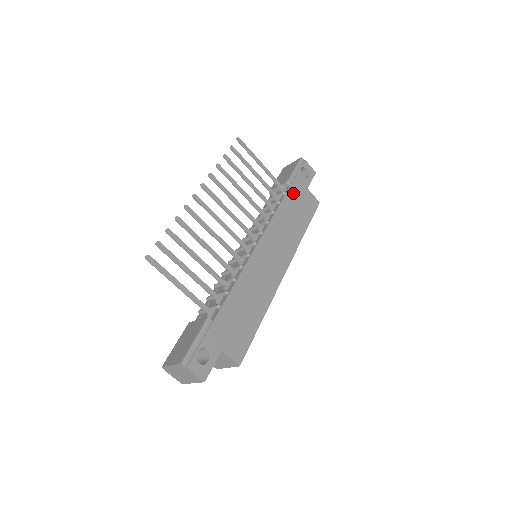
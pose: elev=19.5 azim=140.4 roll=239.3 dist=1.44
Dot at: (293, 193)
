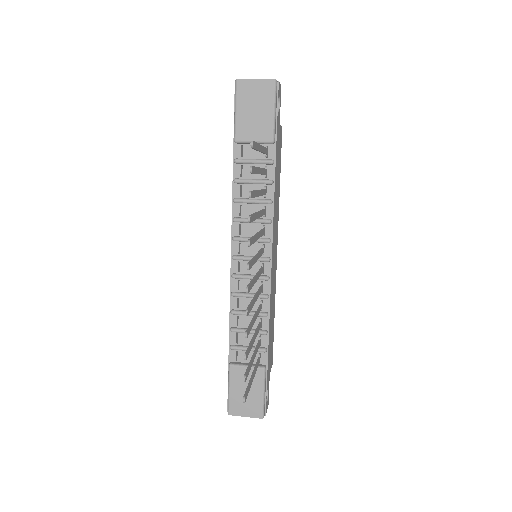
Dot at: (277, 152)
